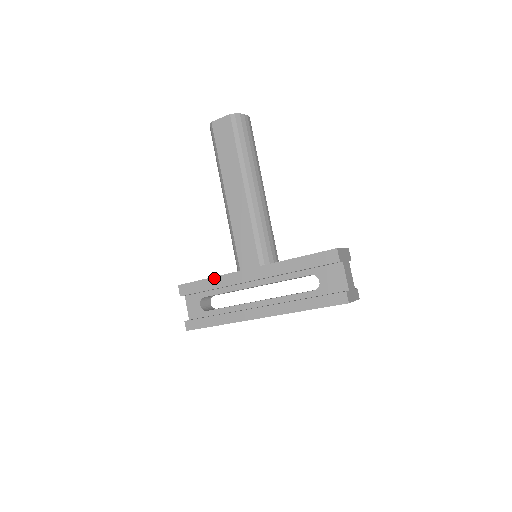
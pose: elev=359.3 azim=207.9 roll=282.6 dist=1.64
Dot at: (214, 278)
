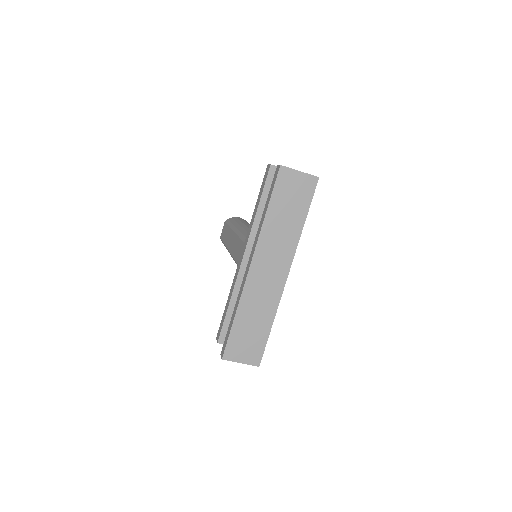
Dot at: (229, 295)
